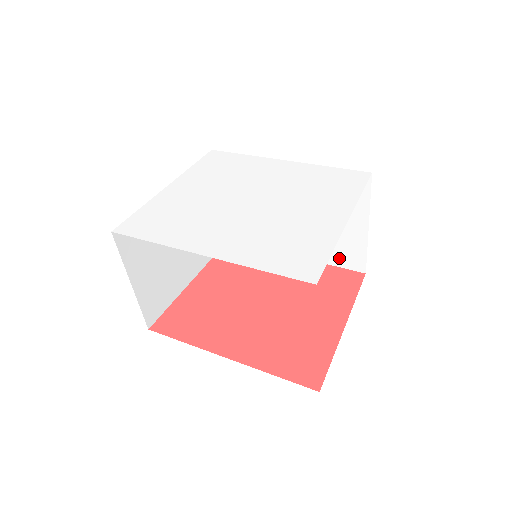
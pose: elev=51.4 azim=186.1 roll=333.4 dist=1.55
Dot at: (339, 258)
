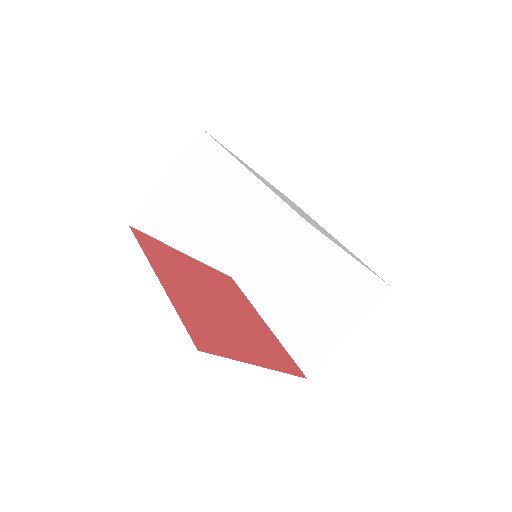
Dot at: (299, 348)
